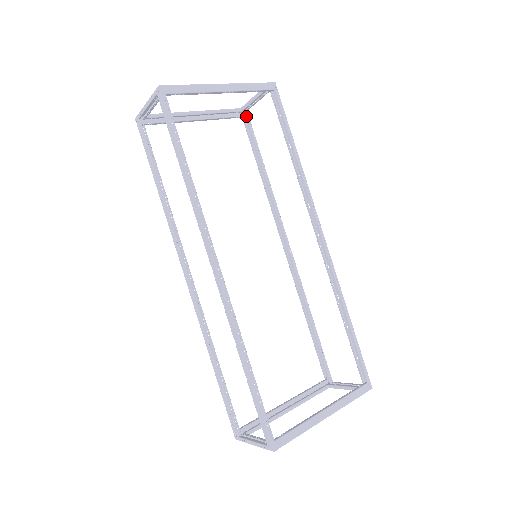
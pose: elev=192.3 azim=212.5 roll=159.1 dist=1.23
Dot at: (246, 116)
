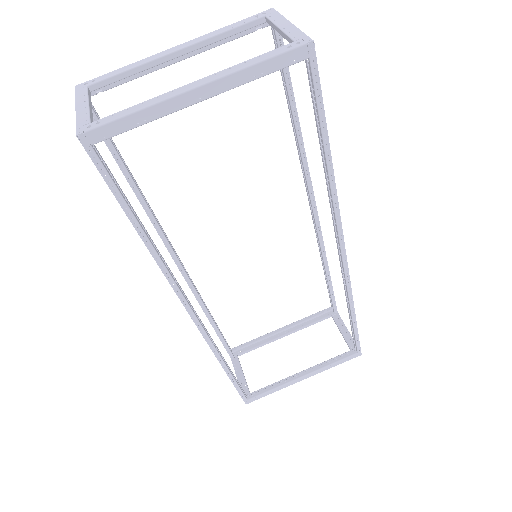
Dot at: occluded
